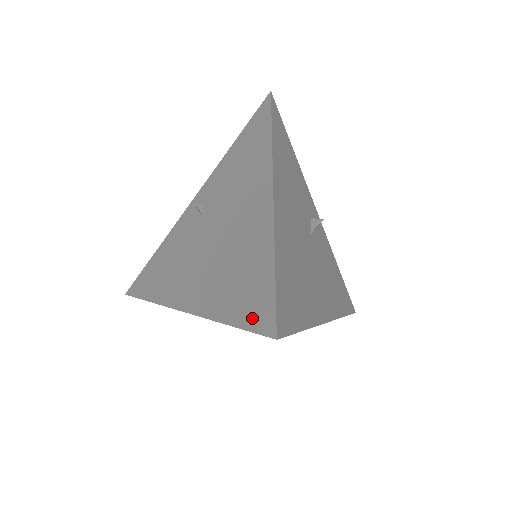
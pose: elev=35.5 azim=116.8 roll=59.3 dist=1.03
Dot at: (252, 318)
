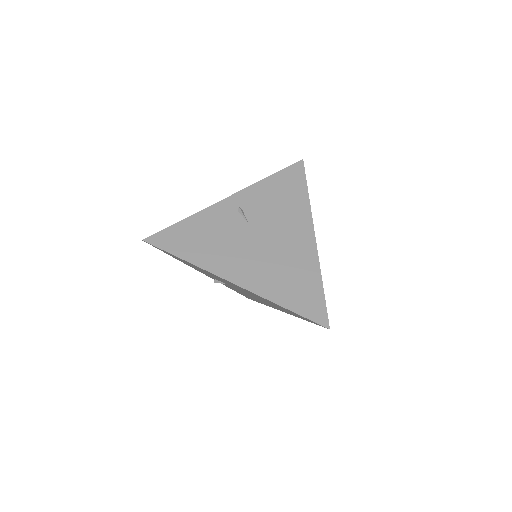
Dot at: (309, 312)
